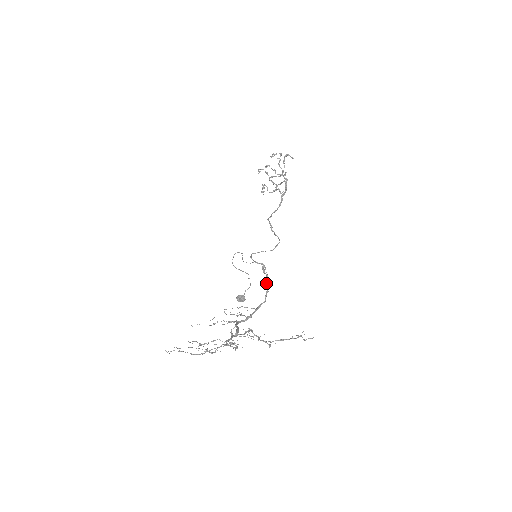
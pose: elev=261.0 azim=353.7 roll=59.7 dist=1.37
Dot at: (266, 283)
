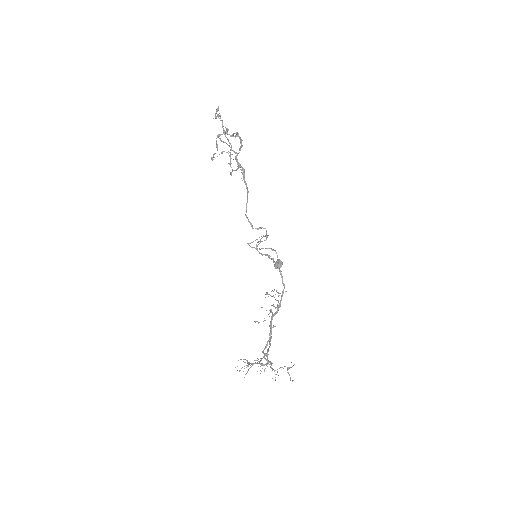
Dot at: occluded
